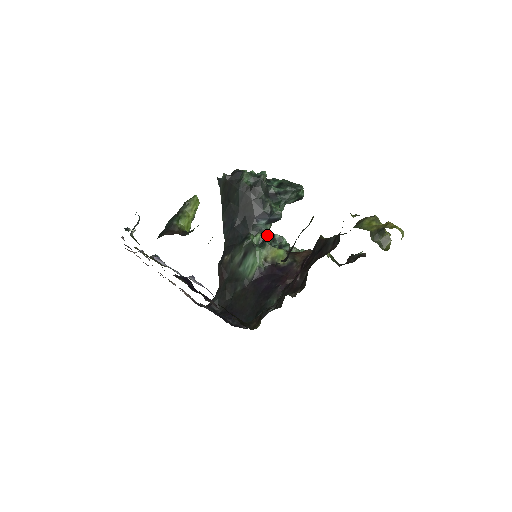
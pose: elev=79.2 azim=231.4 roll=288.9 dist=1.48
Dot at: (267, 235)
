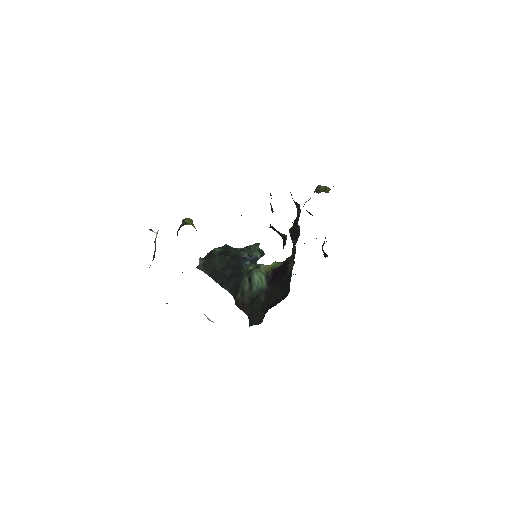
Dot at: occluded
